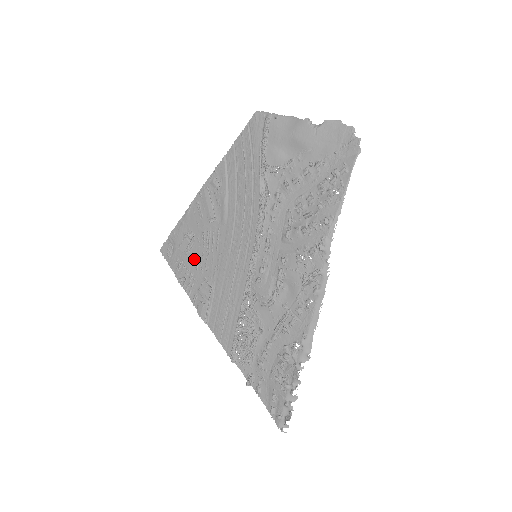
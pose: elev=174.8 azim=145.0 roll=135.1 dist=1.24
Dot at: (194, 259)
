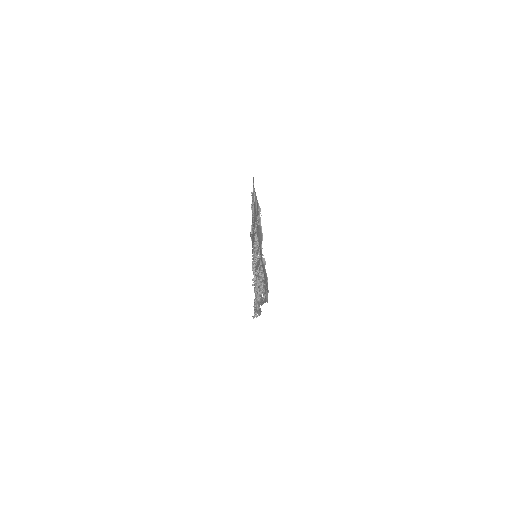
Dot at: occluded
